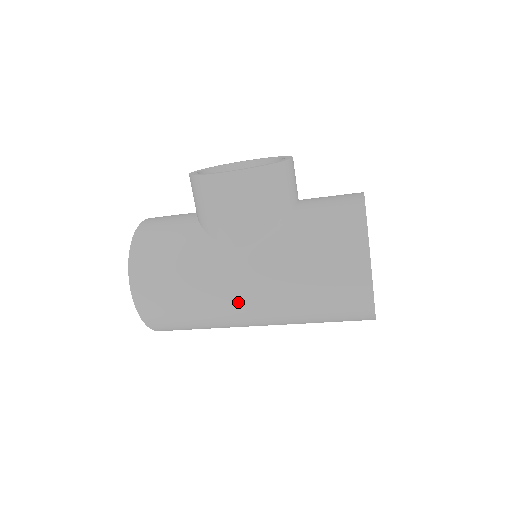
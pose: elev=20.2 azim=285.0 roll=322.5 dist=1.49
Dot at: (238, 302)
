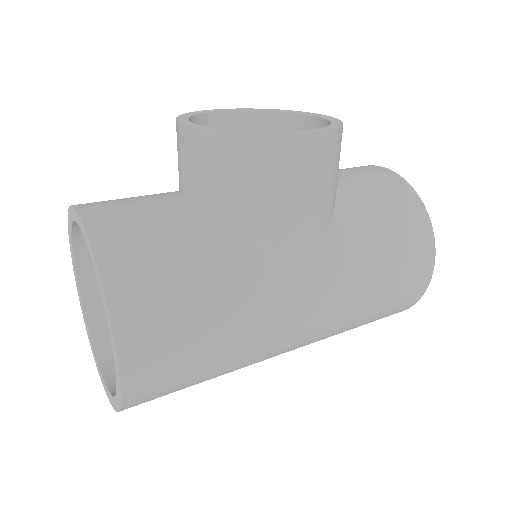
Dot at: (292, 332)
